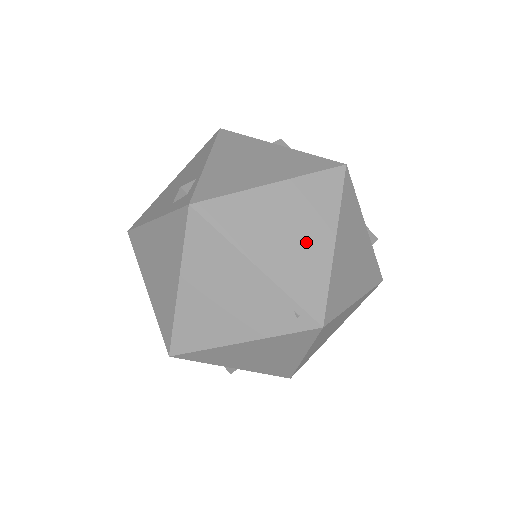
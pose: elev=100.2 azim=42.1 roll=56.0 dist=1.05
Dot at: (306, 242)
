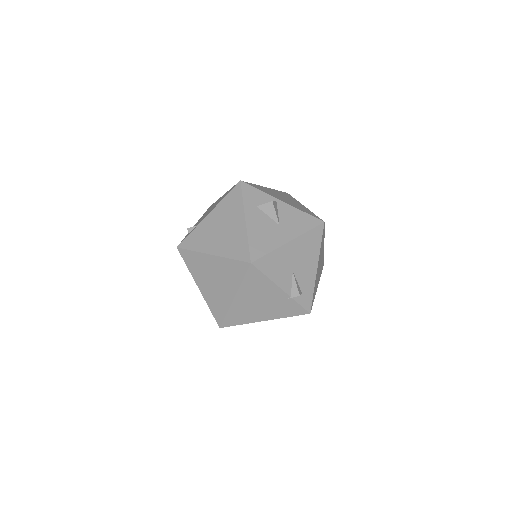
Dot at: (221, 290)
